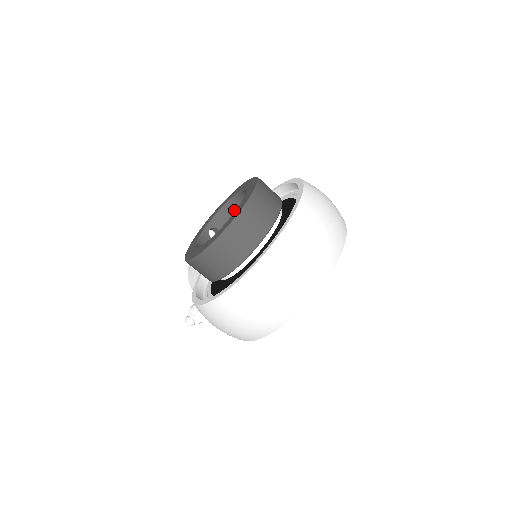
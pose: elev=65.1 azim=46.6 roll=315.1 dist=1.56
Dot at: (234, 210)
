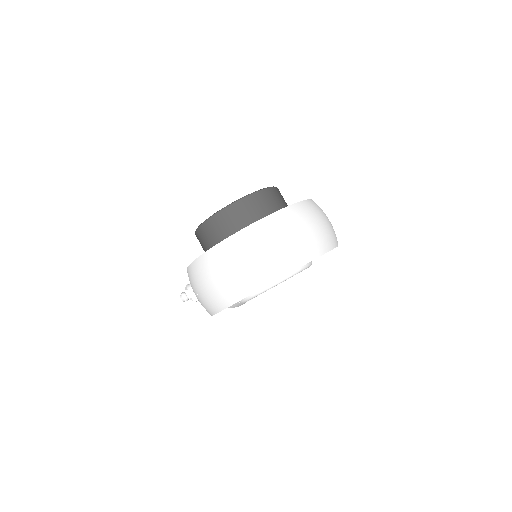
Dot at: occluded
